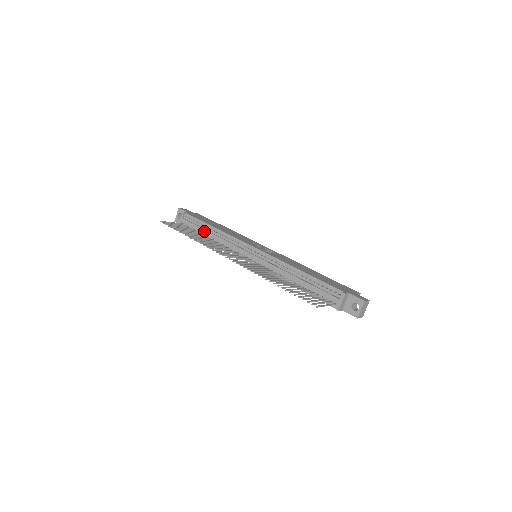
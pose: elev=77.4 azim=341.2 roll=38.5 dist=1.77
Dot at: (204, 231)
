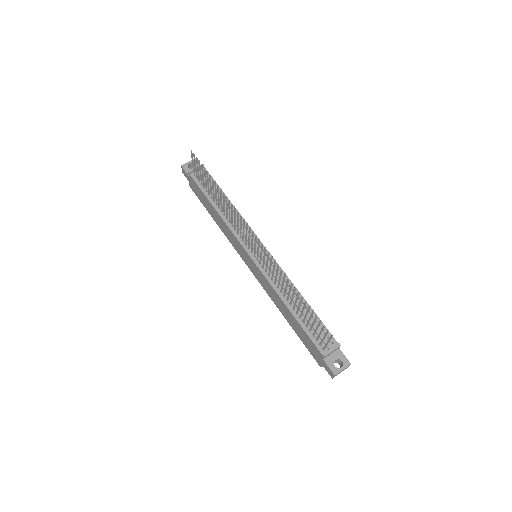
Dot at: (217, 196)
